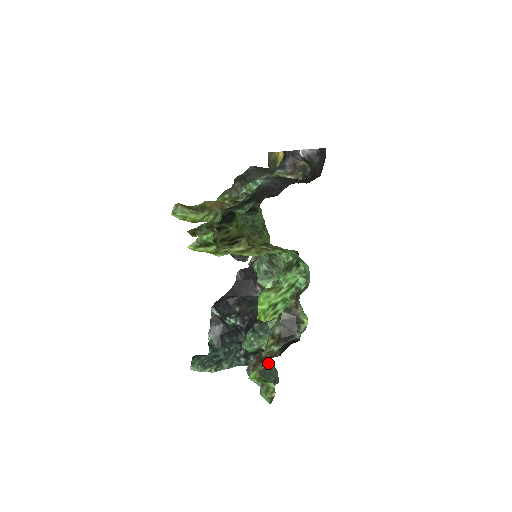
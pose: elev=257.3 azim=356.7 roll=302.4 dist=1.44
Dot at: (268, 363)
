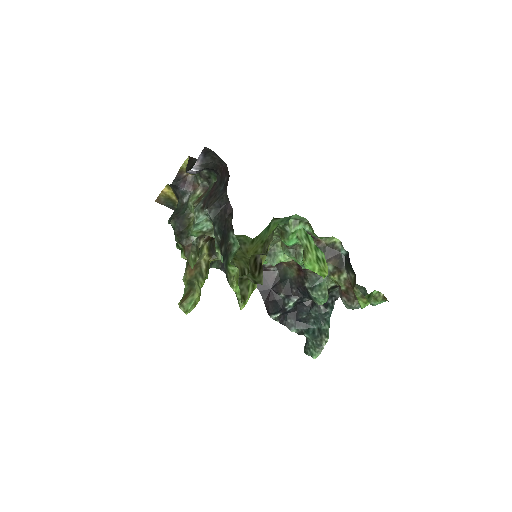
Dot at: occluded
